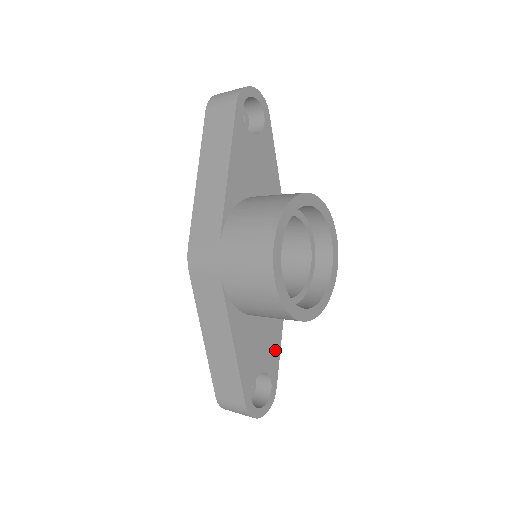
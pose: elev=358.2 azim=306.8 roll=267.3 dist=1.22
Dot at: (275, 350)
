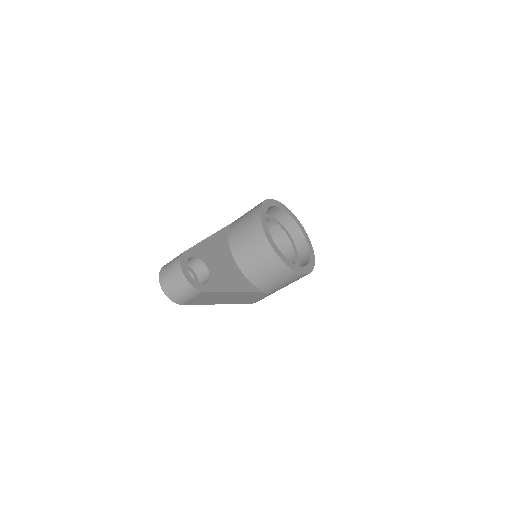
Dot at: (225, 285)
